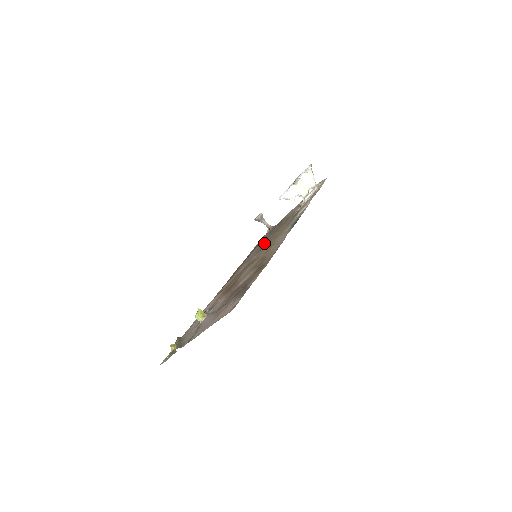
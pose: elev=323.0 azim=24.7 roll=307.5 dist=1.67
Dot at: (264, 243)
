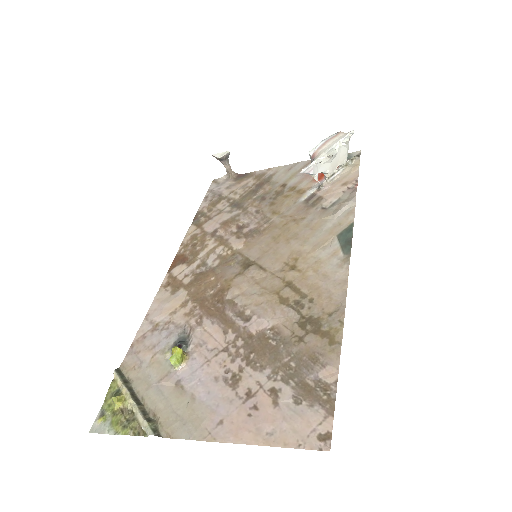
Dot at: (245, 217)
